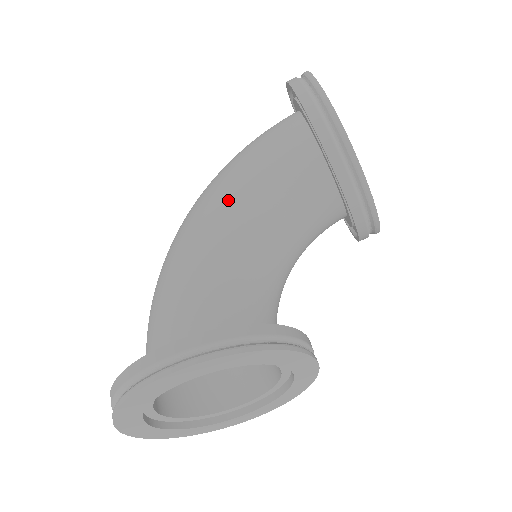
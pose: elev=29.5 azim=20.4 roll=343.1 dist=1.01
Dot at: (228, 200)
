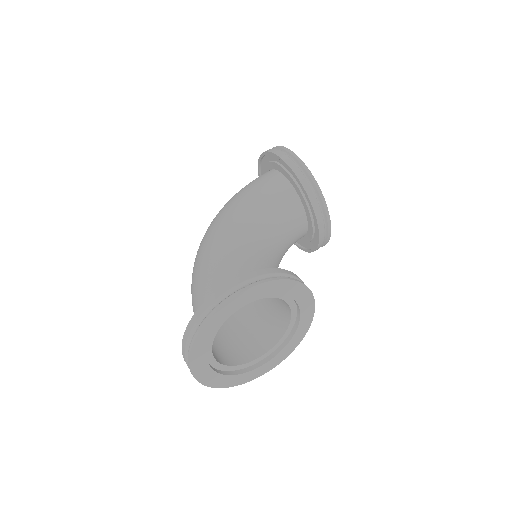
Dot at: (241, 214)
